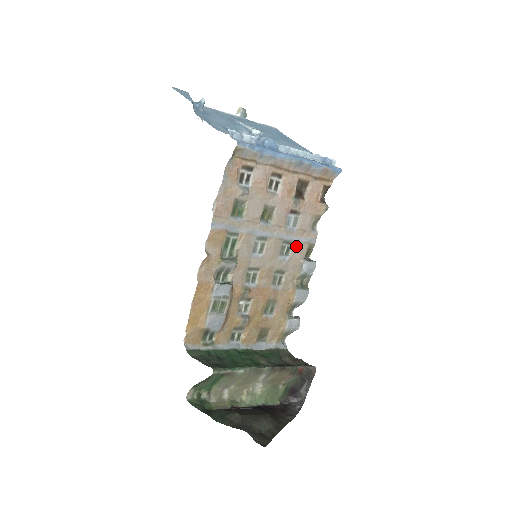
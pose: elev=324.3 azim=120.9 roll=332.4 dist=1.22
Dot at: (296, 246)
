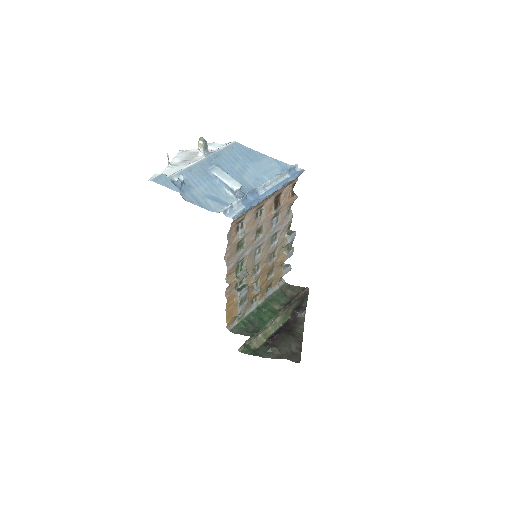
Dot at: (280, 232)
